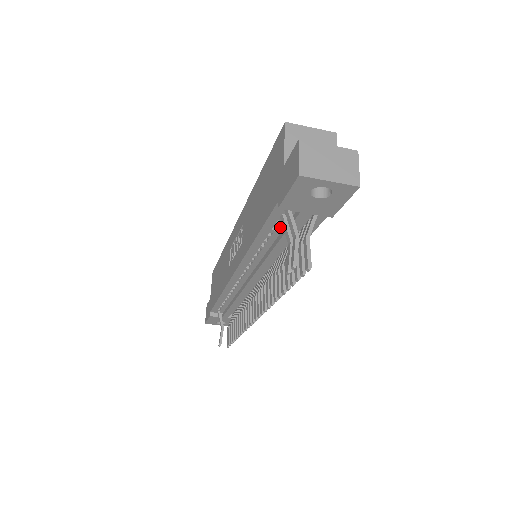
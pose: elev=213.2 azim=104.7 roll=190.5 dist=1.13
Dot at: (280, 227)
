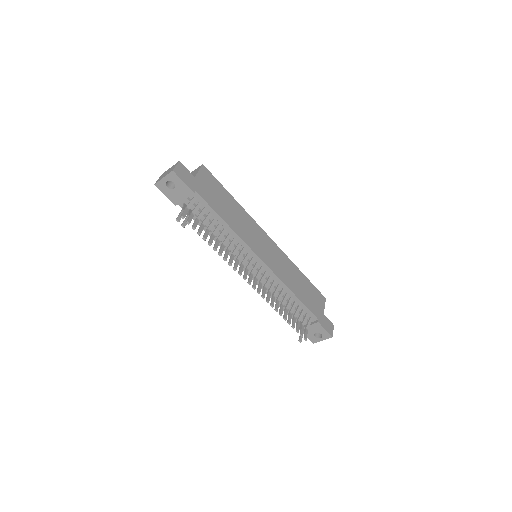
Dot at: (201, 218)
